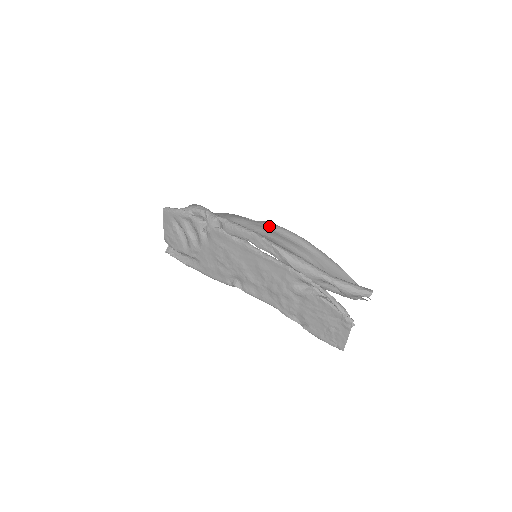
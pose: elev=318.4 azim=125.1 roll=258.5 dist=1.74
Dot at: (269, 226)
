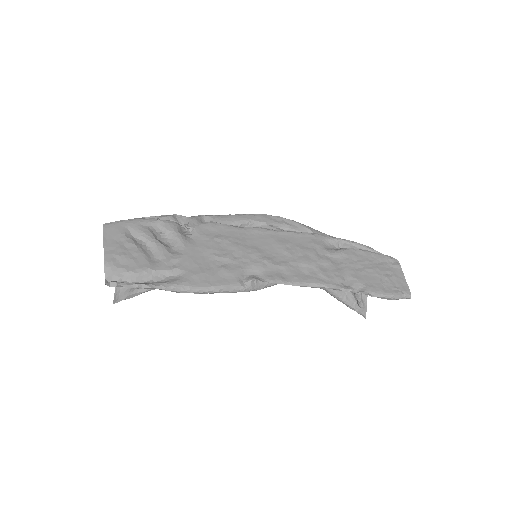
Dot at: occluded
